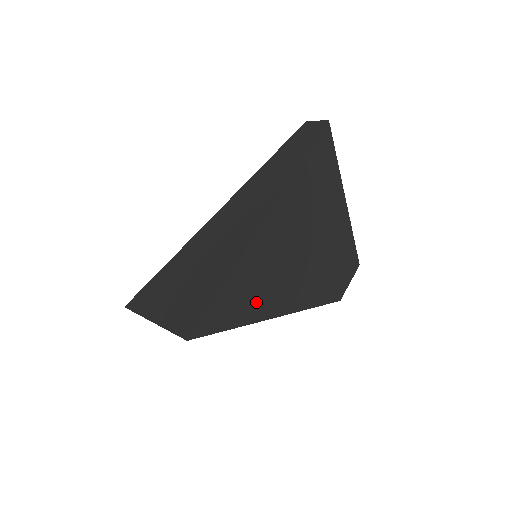
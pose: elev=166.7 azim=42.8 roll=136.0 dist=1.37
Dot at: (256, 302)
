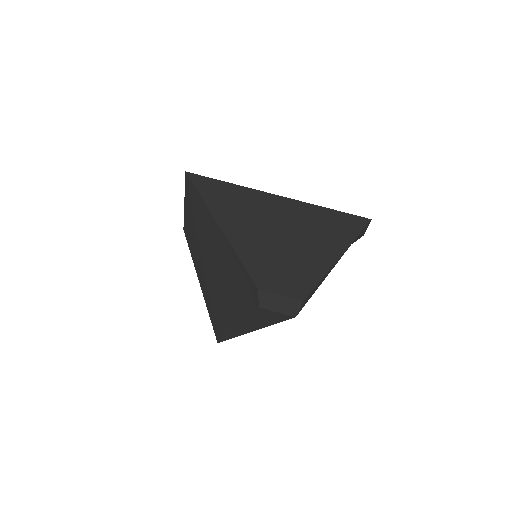
Dot at: (224, 206)
